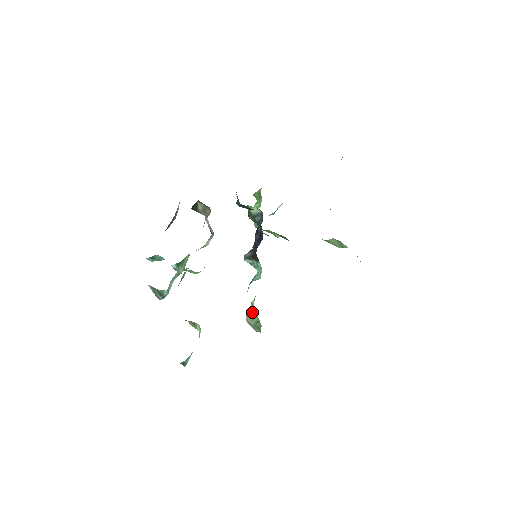
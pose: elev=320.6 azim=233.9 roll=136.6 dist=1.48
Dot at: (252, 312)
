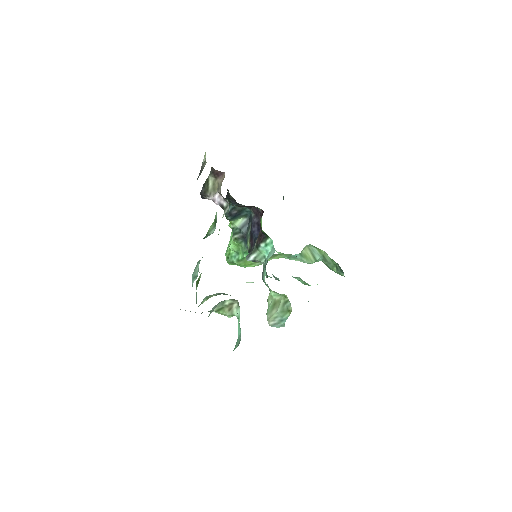
Dot at: (273, 303)
